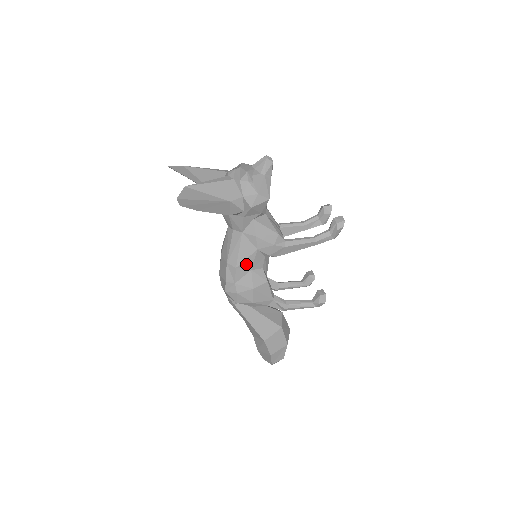
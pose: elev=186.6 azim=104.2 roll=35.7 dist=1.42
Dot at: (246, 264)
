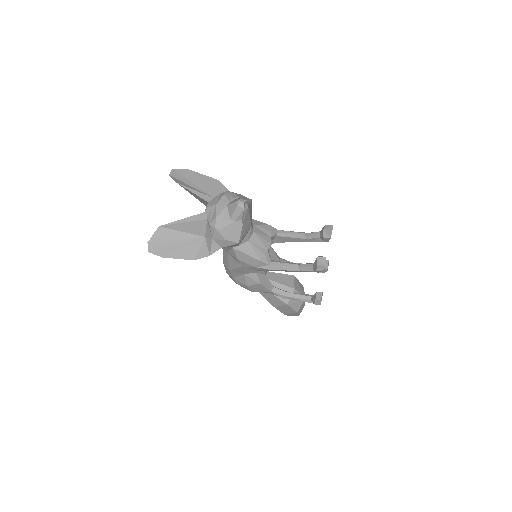
Dot at: (237, 270)
